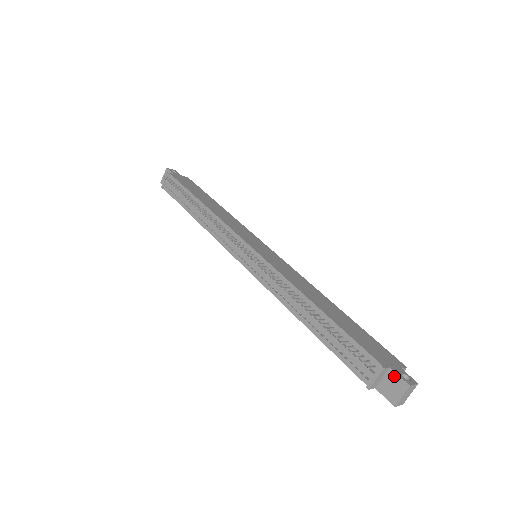
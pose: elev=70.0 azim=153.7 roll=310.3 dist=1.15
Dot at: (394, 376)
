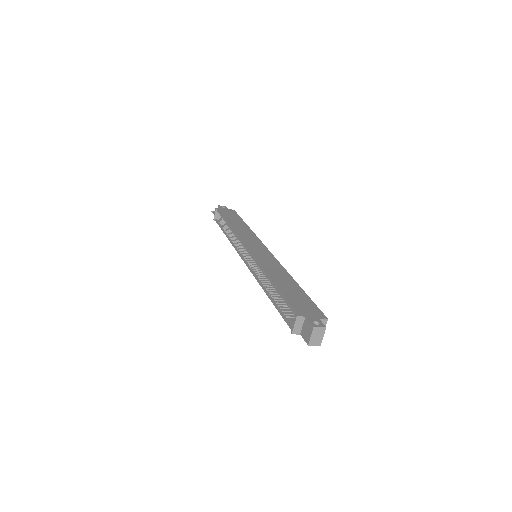
Dot at: (307, 322)
